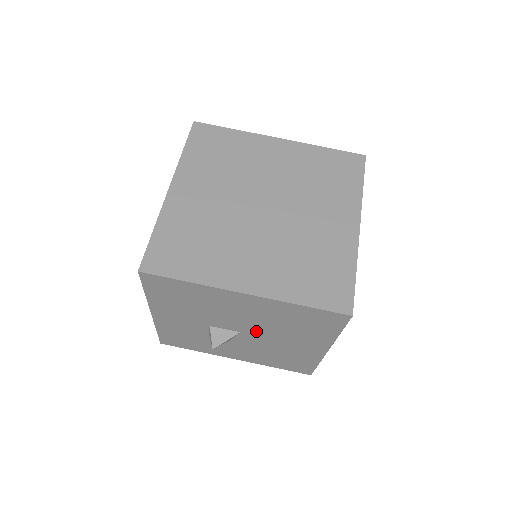
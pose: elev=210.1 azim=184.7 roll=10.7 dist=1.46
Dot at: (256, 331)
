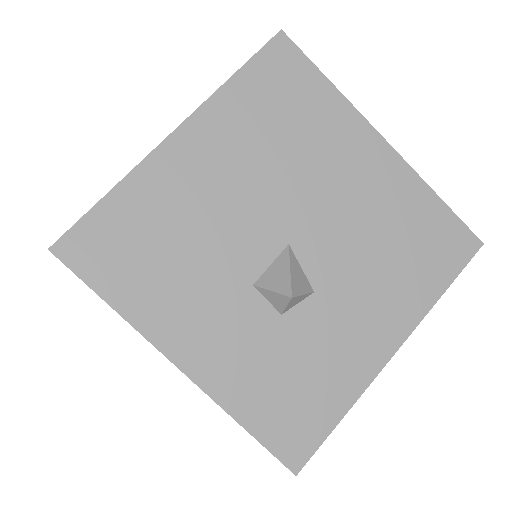
Dot at: (292, 212)
